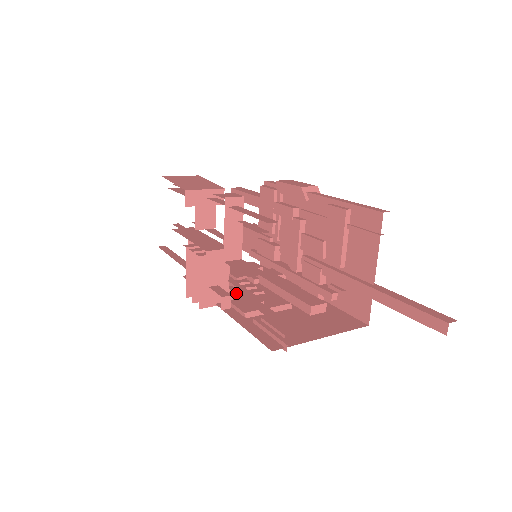
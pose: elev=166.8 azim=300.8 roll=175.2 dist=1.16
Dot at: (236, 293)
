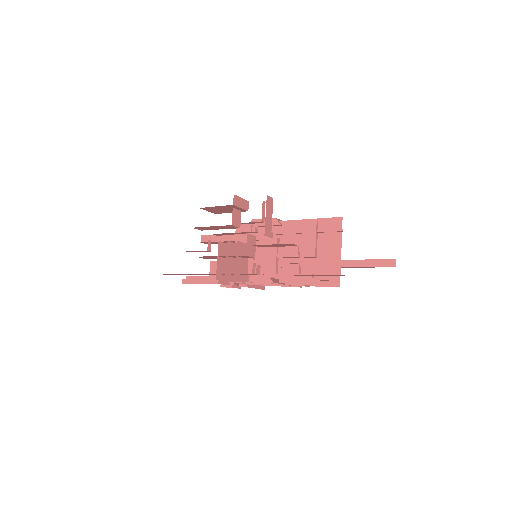
Dot at: occluded
